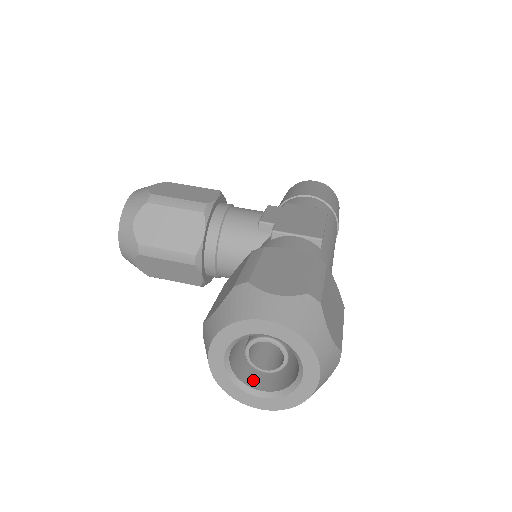
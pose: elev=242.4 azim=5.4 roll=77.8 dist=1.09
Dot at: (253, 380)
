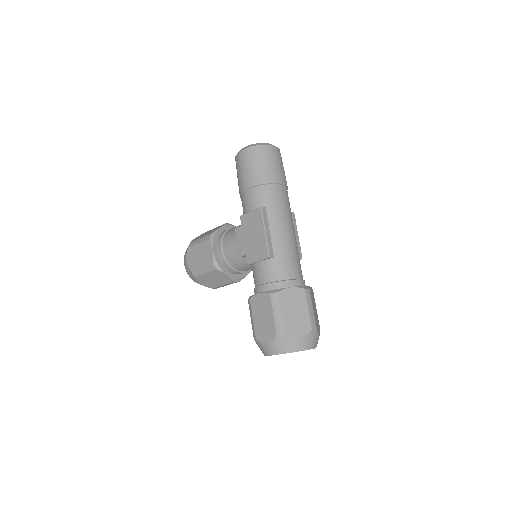
Dot at: occluded
